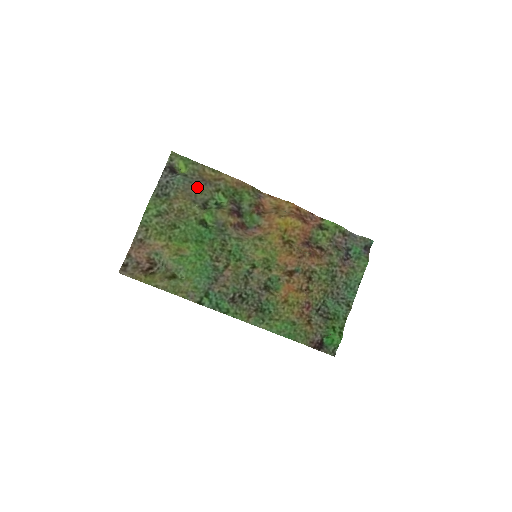
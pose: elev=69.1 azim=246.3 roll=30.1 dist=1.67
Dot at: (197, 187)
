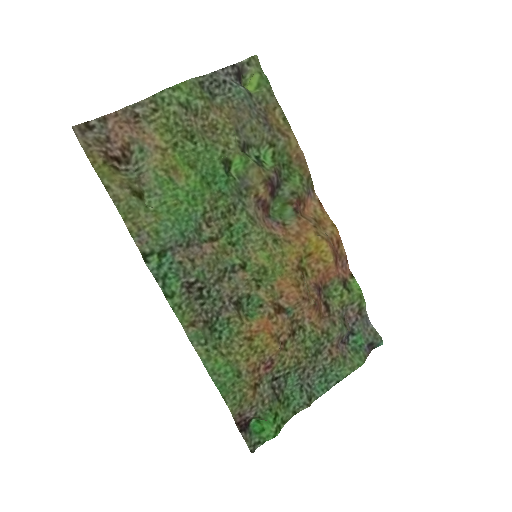
Dot at: (253, 118)
